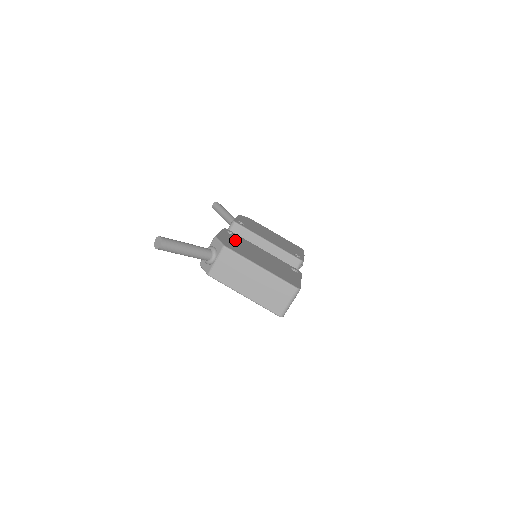
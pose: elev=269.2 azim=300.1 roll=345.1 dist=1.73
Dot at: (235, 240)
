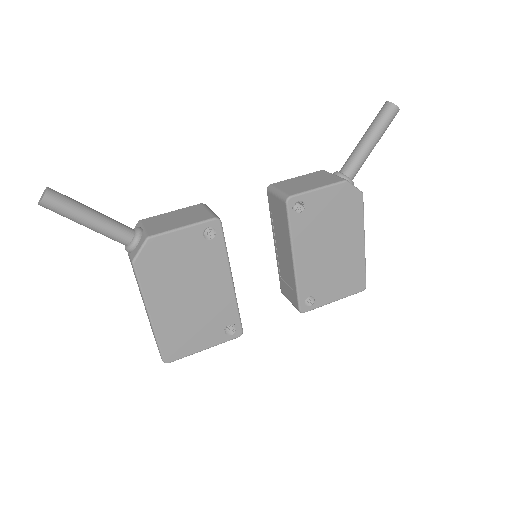
Dot at: (189, 252)
